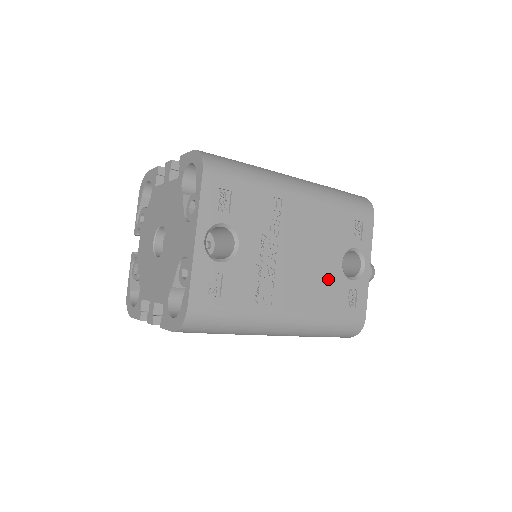
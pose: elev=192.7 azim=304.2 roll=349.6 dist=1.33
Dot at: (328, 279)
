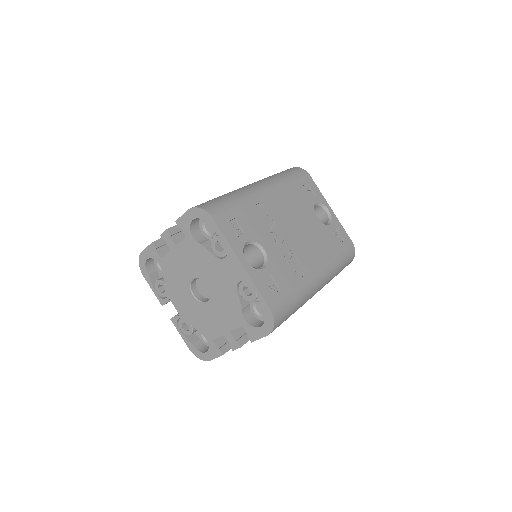
Dot at: (319, 234)
